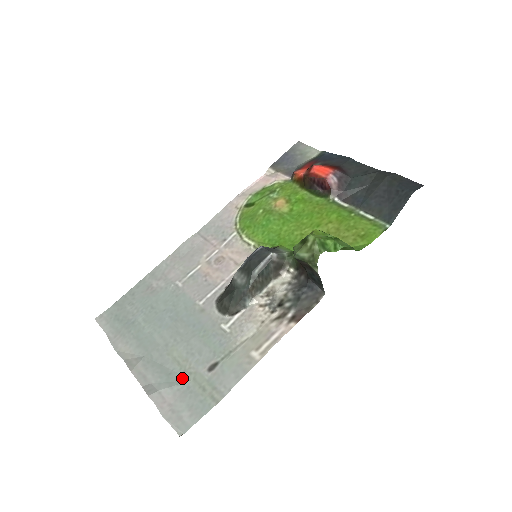
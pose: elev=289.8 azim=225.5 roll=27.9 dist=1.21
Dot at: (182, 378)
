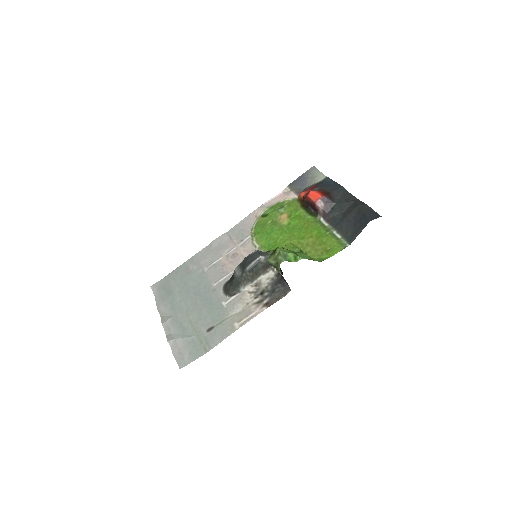
Dot at: (191, 333)
